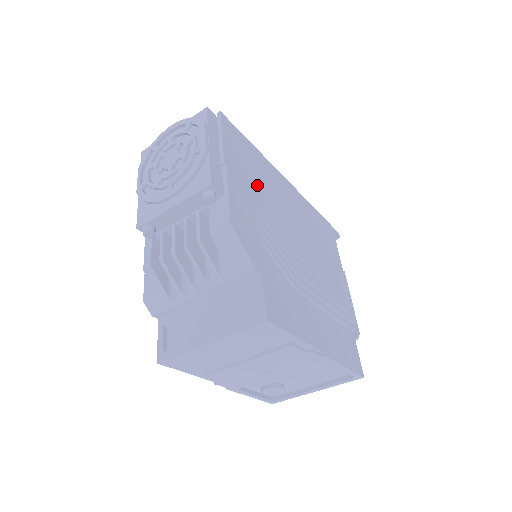
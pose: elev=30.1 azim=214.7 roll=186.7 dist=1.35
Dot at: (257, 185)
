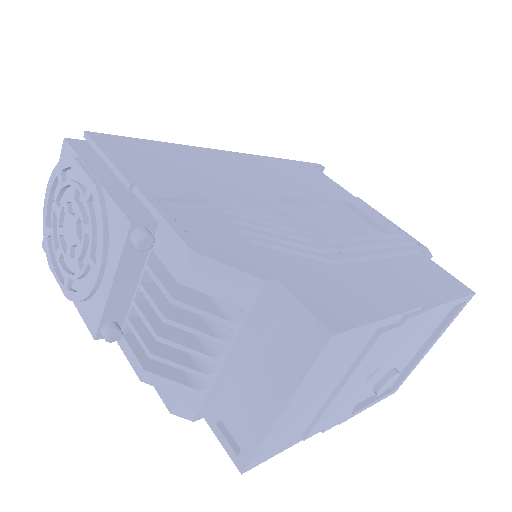
Dot at: (193, 180)
